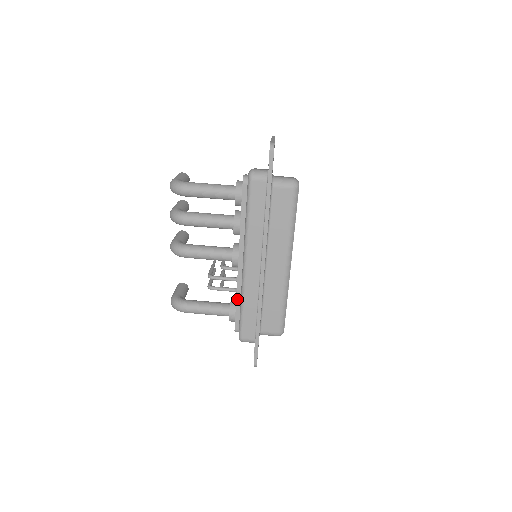
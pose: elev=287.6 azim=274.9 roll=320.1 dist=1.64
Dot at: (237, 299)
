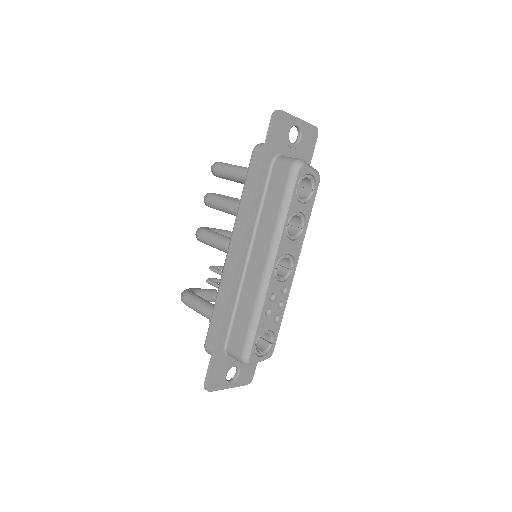
Dot at: occluded
